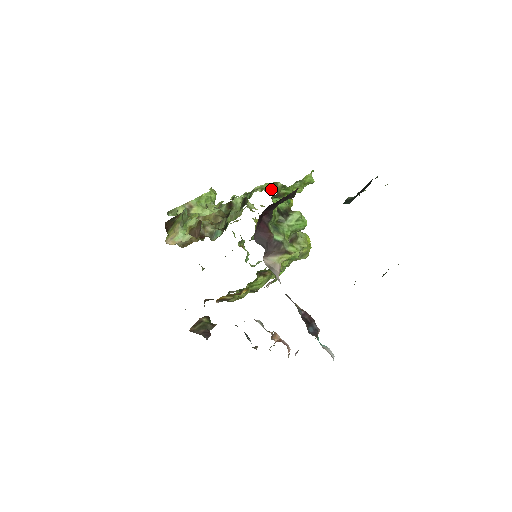
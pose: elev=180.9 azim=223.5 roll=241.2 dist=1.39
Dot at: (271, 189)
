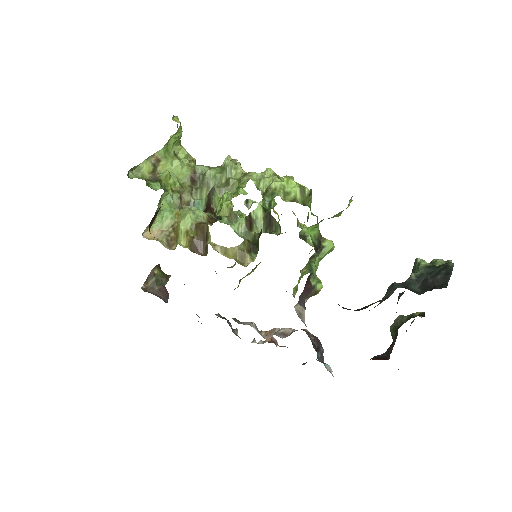
Dot at: (299, 200)
